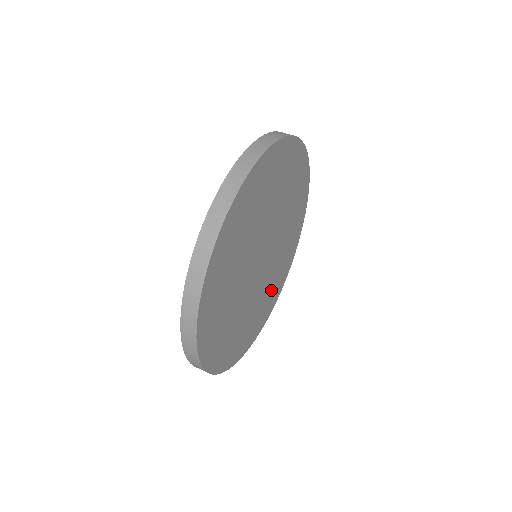
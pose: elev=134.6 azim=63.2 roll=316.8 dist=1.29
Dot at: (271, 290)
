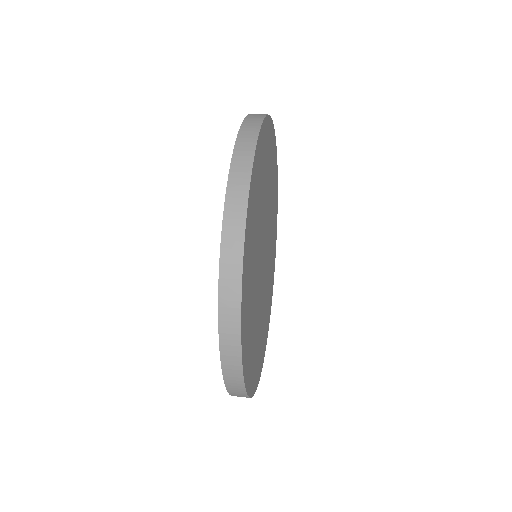
Dot at: (267, 308)
